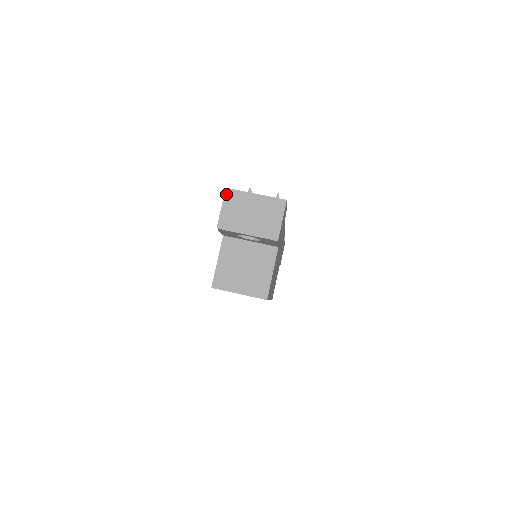
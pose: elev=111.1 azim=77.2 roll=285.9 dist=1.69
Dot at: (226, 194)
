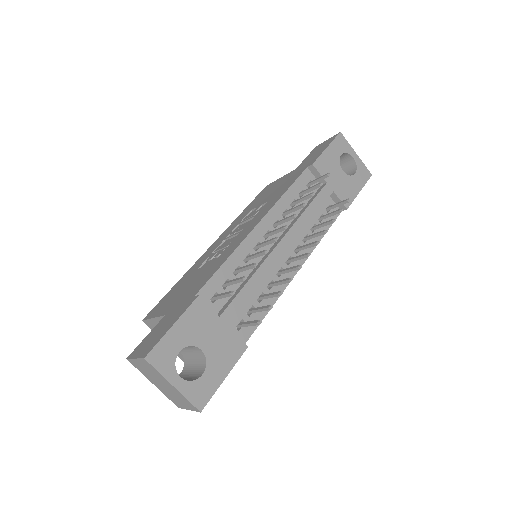
Dot at: (143, 360)
